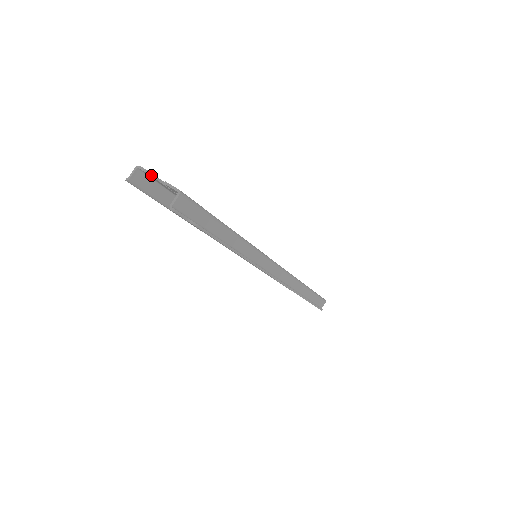
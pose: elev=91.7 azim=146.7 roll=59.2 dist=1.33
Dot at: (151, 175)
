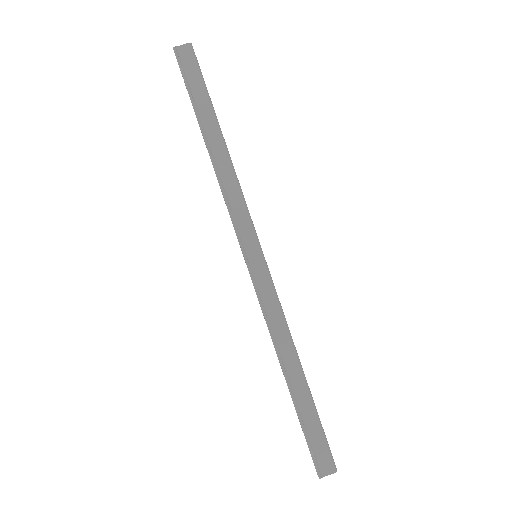
Dot at: occluded
